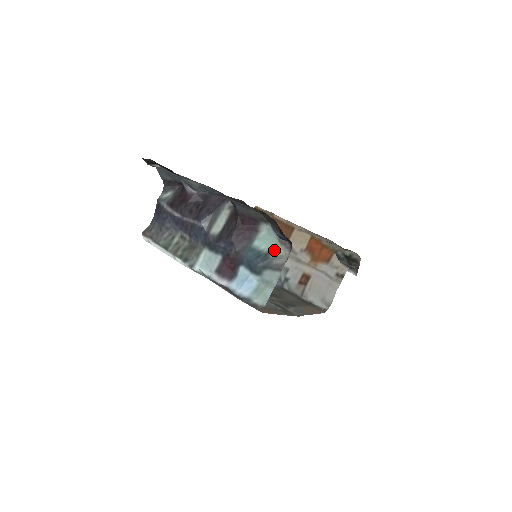
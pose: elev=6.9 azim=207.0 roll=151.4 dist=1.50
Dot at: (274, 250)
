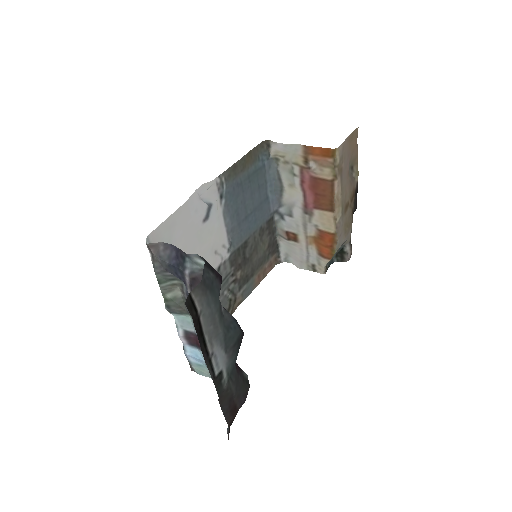
Dot at: occluded
